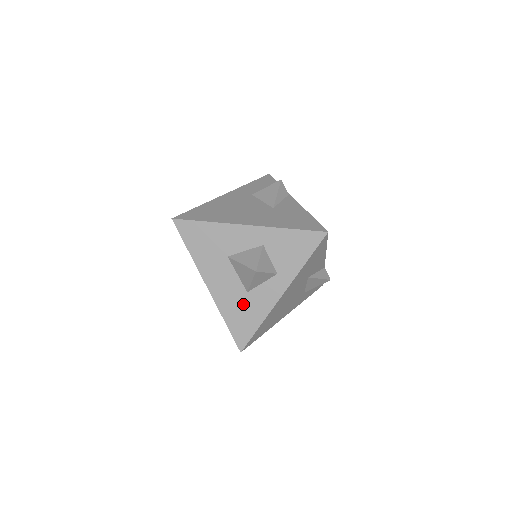
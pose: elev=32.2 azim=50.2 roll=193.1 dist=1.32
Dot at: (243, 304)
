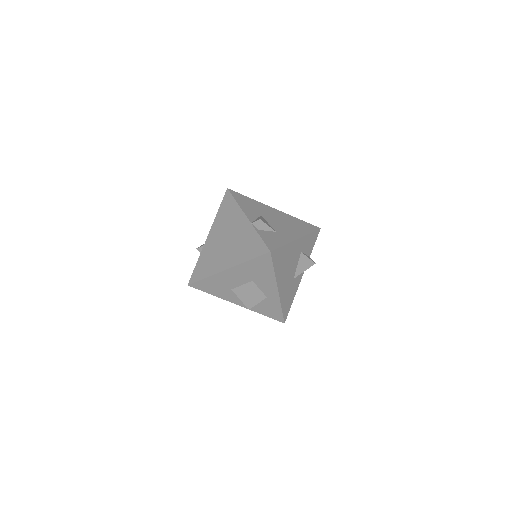
Dot at: (222, 287)
